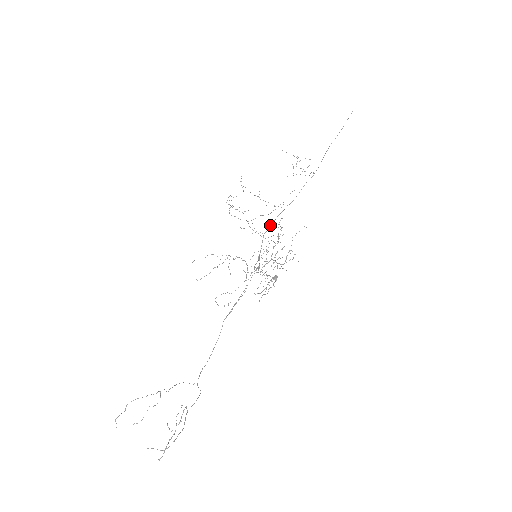
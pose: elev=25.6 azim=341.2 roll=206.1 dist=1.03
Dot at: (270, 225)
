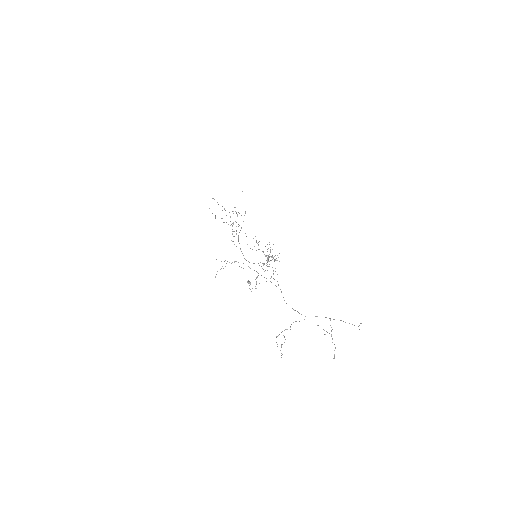
Dot at: (239, 243)
